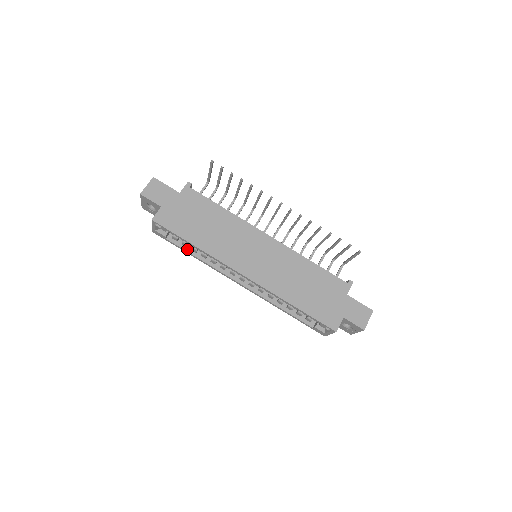
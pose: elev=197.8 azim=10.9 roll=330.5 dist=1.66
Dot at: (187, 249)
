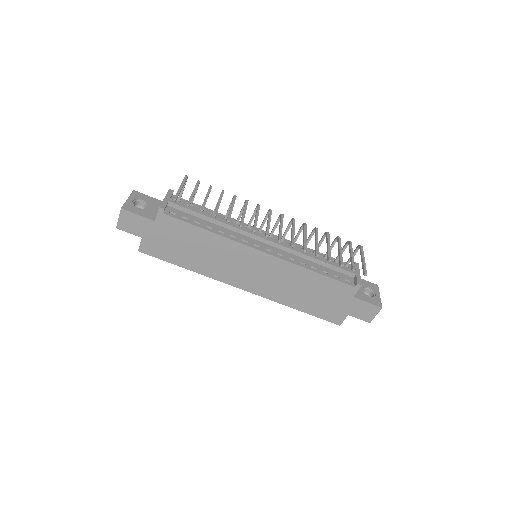
Dot at: occluded
